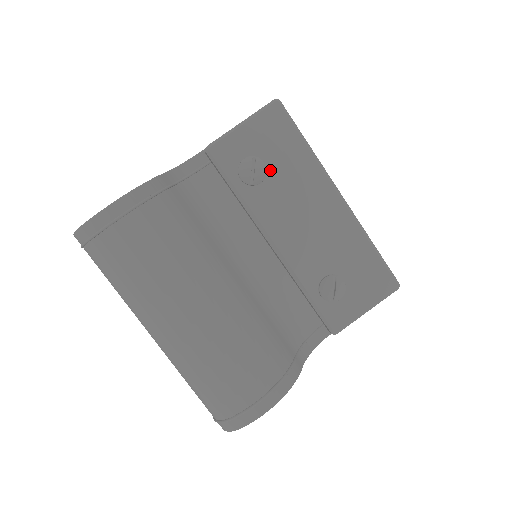
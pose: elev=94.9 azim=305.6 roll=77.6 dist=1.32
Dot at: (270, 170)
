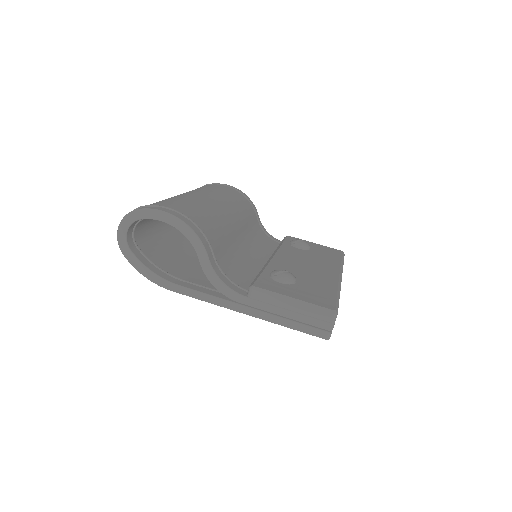
Dot at: (310, 251)
